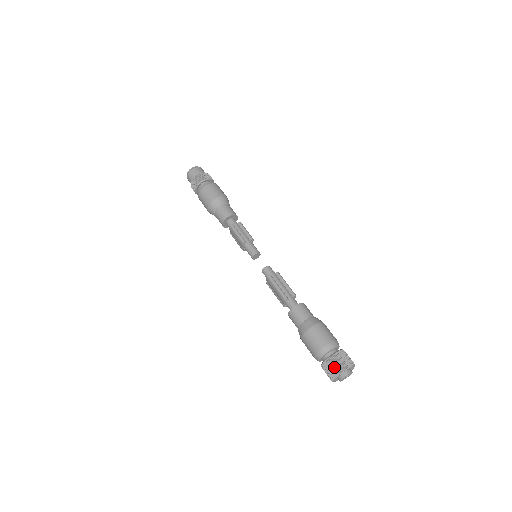
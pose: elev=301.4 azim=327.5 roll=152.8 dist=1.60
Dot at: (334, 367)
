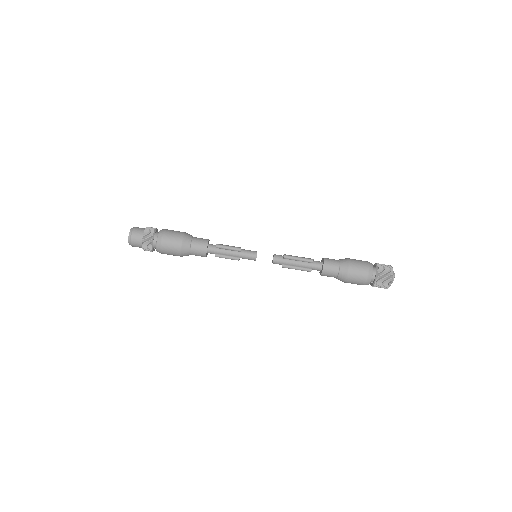
Dot at: (382, 287)
